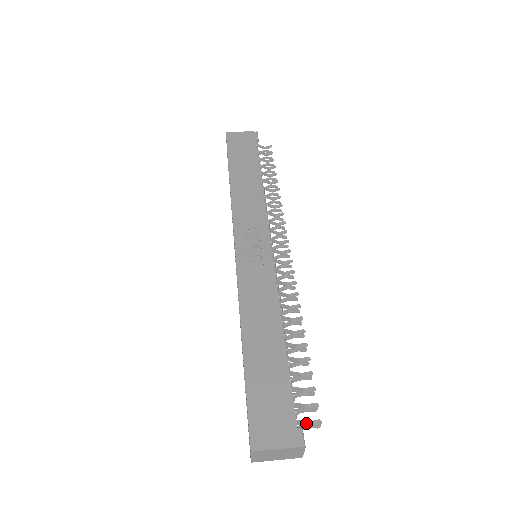
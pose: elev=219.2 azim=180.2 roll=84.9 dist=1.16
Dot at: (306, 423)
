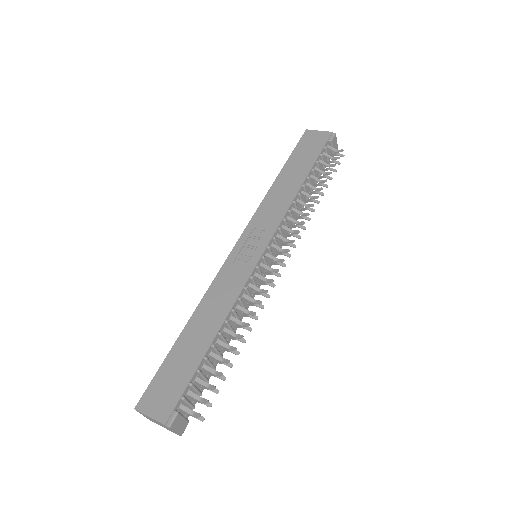
Dot at: (189, 411)
